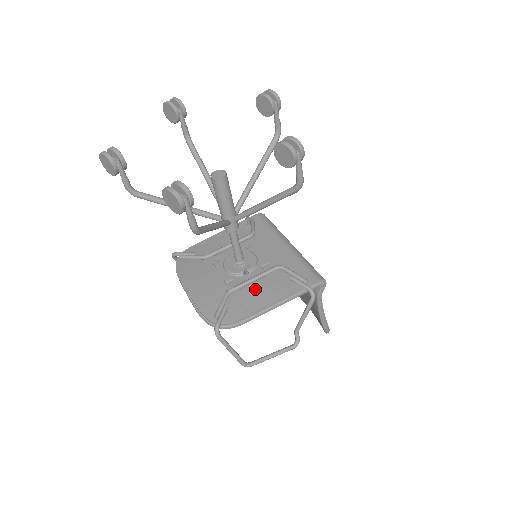
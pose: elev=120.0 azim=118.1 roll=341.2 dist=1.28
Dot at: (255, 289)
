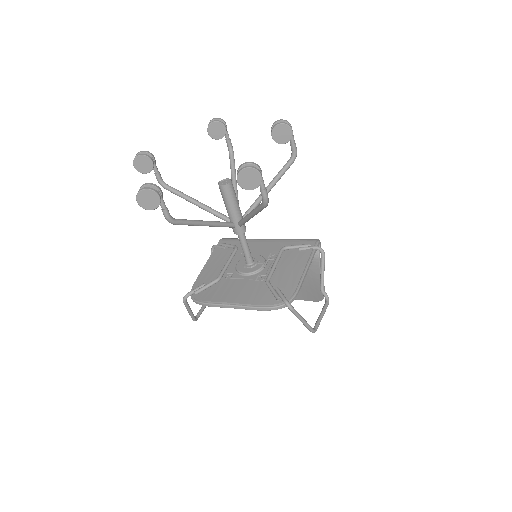
Dot at: (282, 270)
